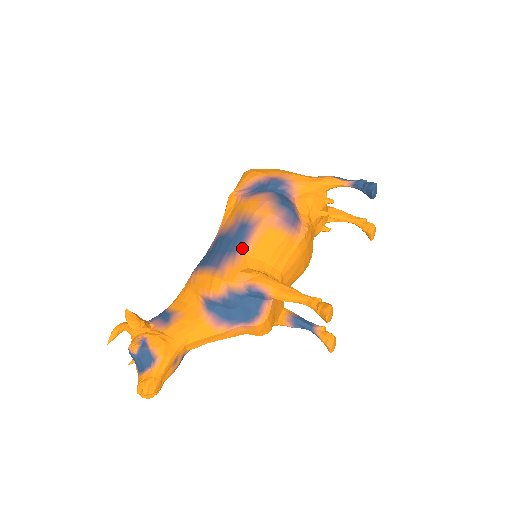
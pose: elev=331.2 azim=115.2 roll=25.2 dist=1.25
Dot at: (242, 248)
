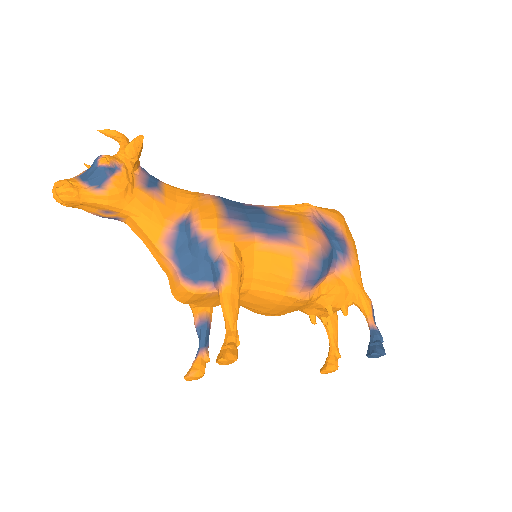
Dot at: (260, 236)
